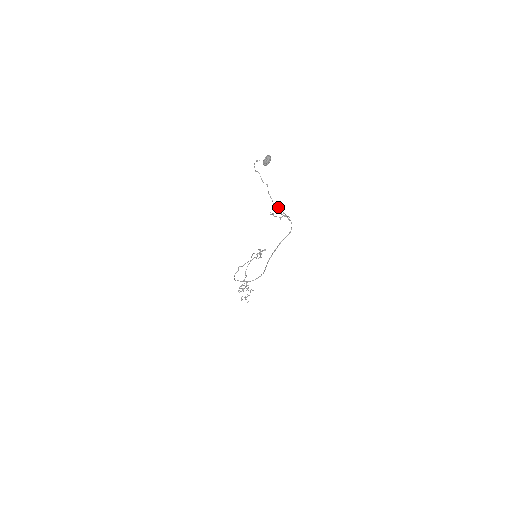
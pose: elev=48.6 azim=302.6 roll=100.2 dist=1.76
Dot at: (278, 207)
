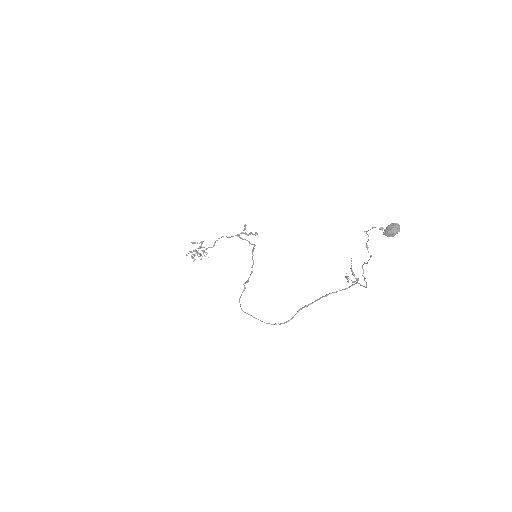
Dot at: (365, 281)
